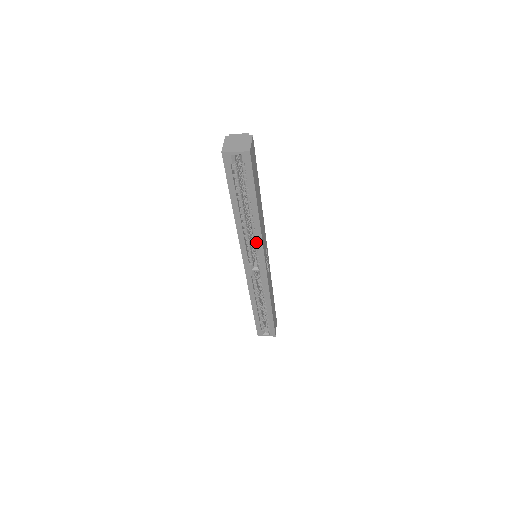
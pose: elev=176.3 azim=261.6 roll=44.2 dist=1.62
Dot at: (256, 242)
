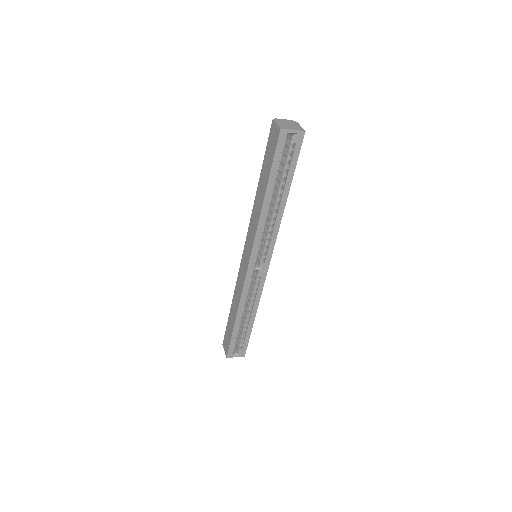
Dot at: (270, 235)
